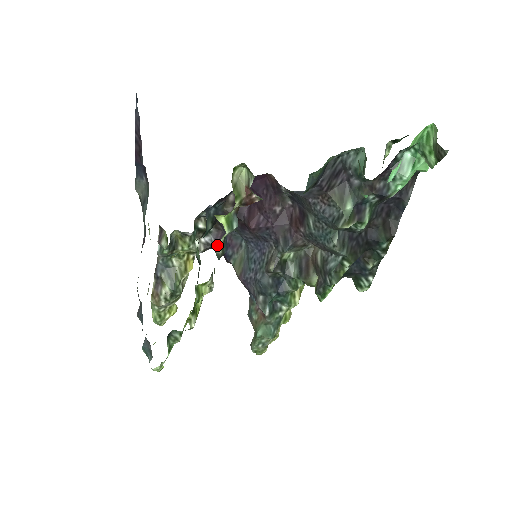
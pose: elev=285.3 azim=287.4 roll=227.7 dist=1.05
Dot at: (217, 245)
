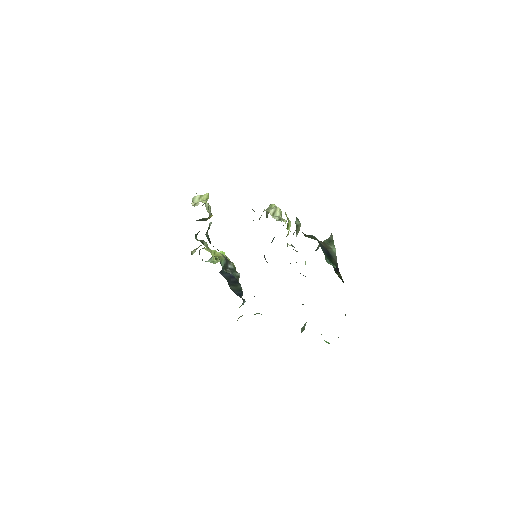
Dot at: occluded
